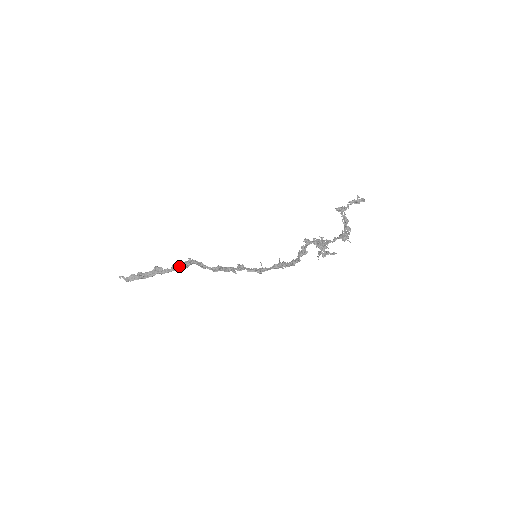
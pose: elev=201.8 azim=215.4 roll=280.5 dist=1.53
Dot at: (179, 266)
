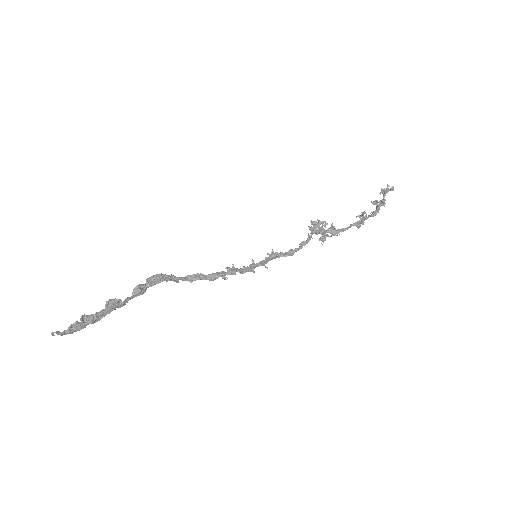
Dot at: (145, 289)
